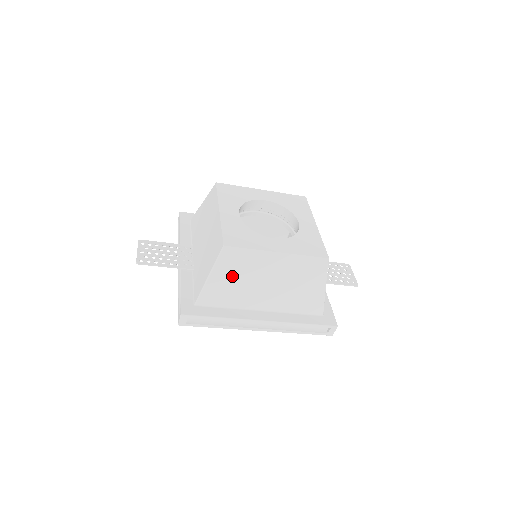
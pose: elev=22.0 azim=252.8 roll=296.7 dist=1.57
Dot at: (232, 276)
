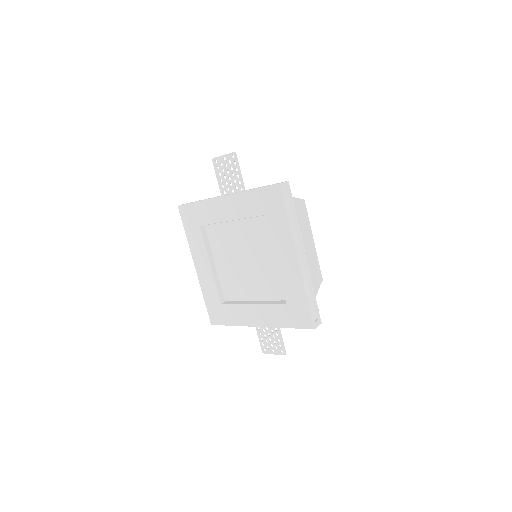
Dot at: (299, 215)
